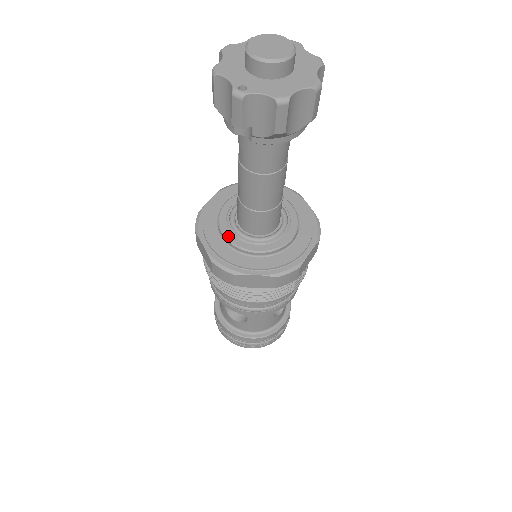
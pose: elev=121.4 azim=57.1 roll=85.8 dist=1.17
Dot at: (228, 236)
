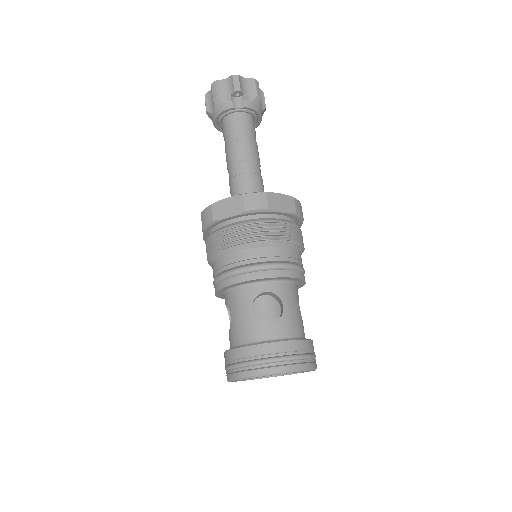
Dot at: occluded
